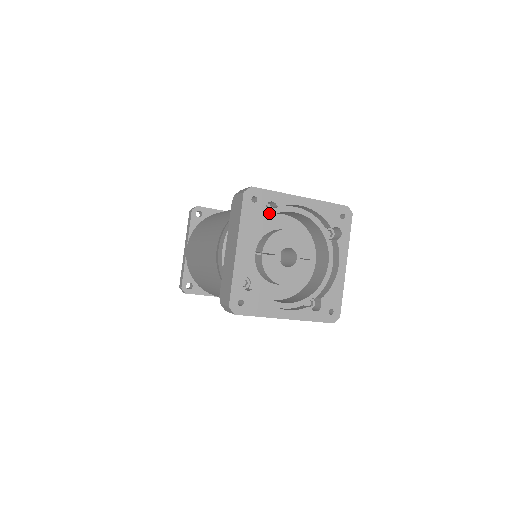
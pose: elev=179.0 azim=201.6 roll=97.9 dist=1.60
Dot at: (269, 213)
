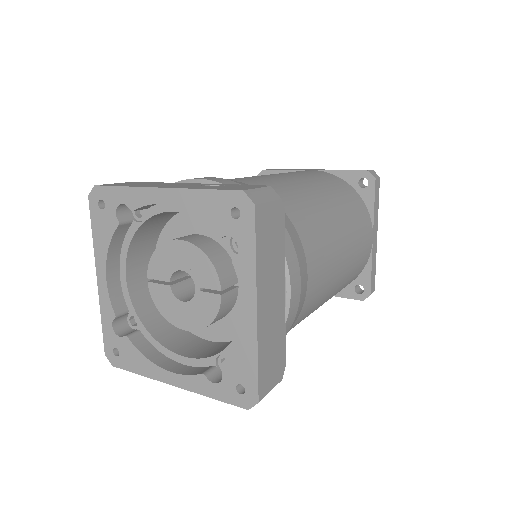
Dot at: (144, 217)
